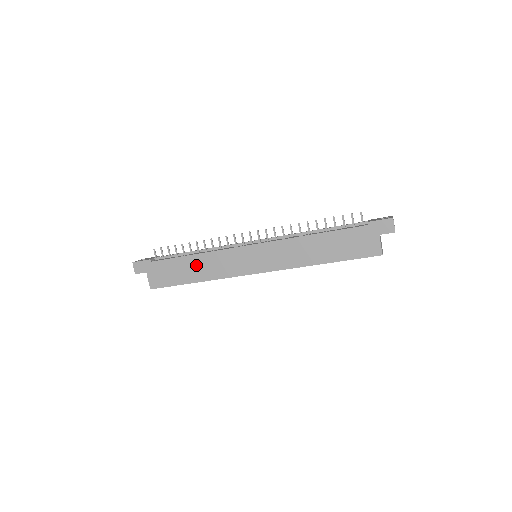
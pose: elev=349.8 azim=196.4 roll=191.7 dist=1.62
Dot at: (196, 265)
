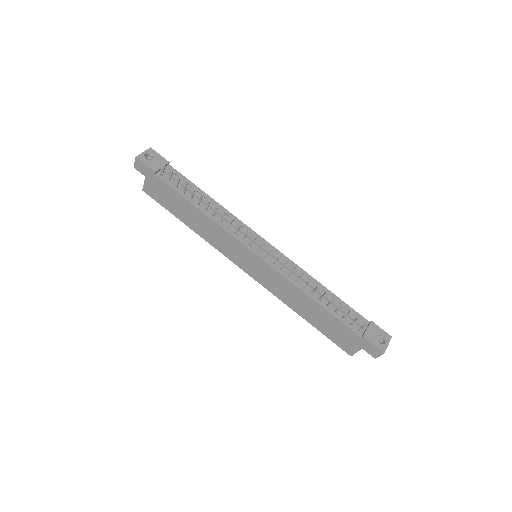
Dot at: (196, 218)
